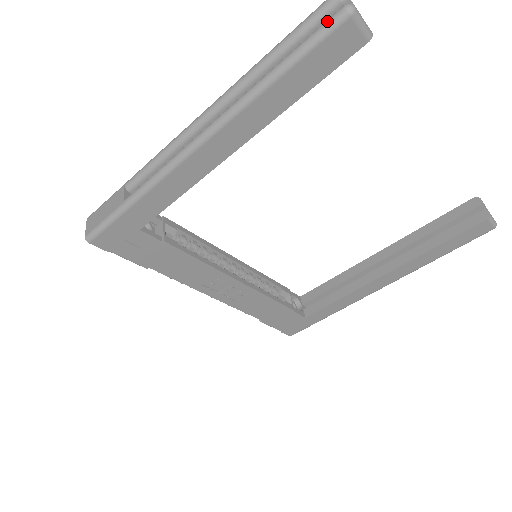
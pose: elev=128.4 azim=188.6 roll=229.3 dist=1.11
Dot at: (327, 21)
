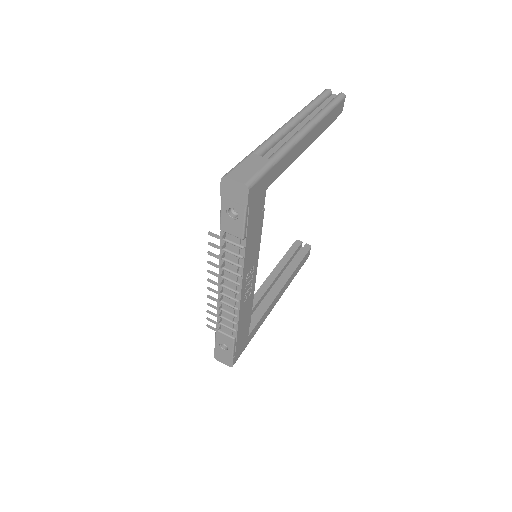
Dot at: (339, 95)
